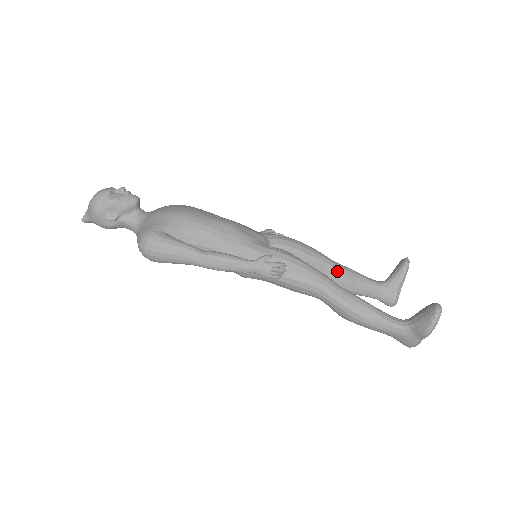
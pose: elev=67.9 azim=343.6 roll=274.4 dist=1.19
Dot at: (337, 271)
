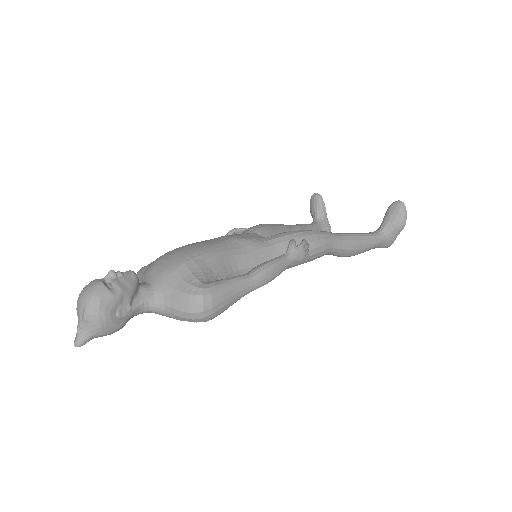
Dot at: occluded
